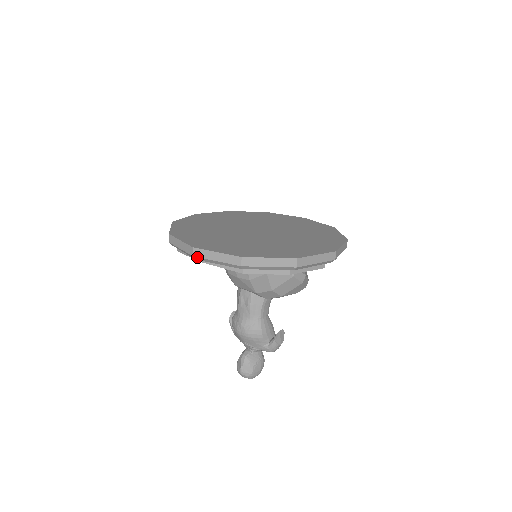
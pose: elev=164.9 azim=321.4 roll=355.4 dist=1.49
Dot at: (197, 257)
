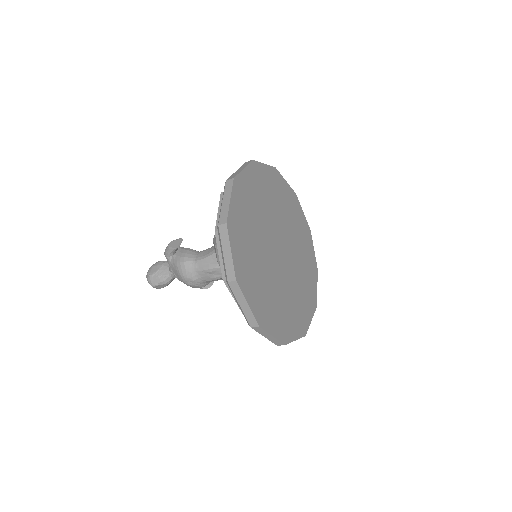
Dot at: occluded
